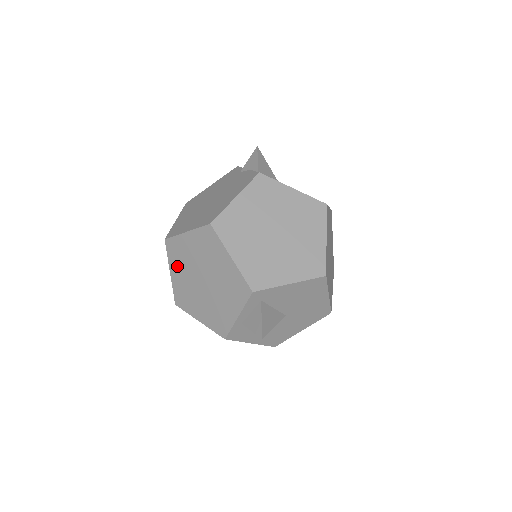
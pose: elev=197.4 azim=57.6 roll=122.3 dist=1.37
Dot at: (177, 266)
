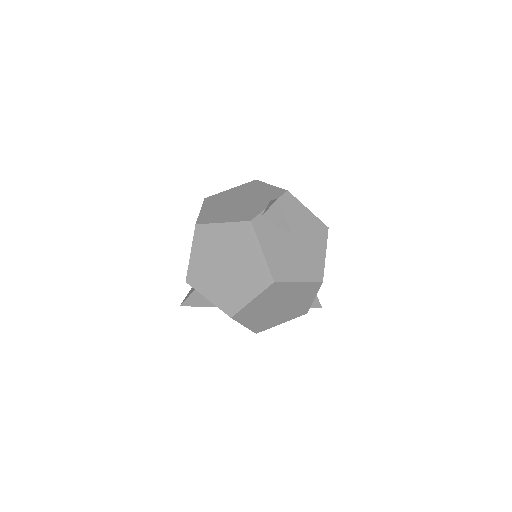
Dot at: occluded
